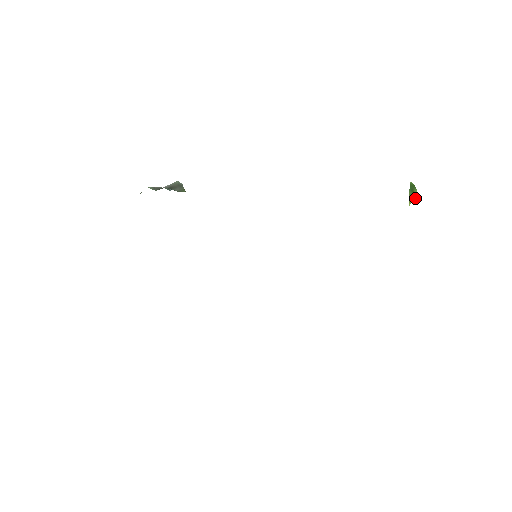
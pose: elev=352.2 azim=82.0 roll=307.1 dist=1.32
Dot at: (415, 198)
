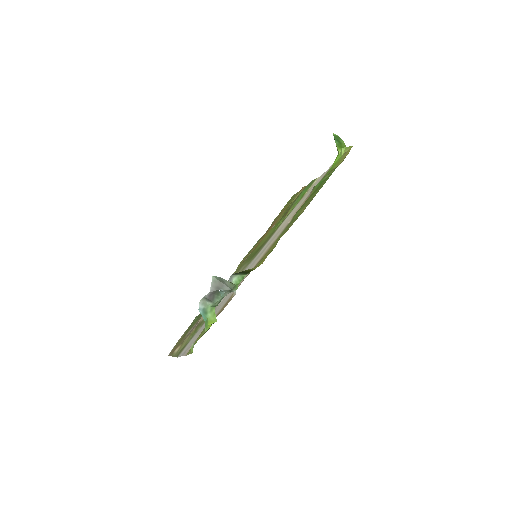
Dot at: (343, 147)
